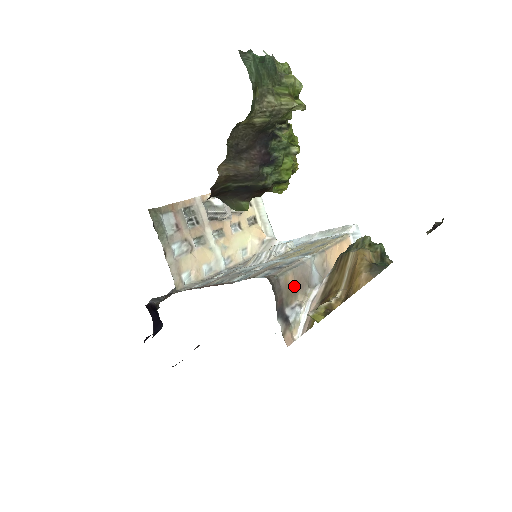
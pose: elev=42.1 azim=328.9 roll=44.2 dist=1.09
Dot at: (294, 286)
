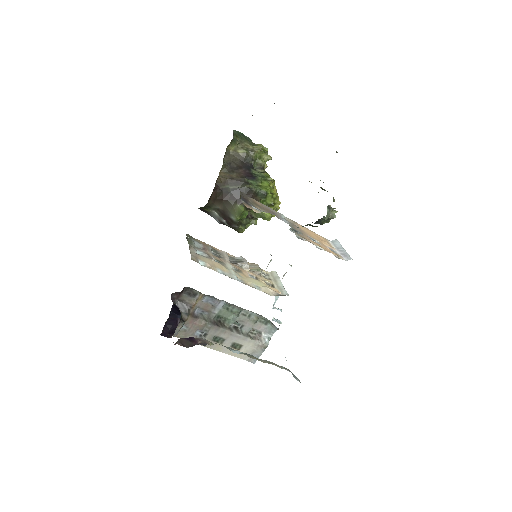
Dot at: (261, 206)
